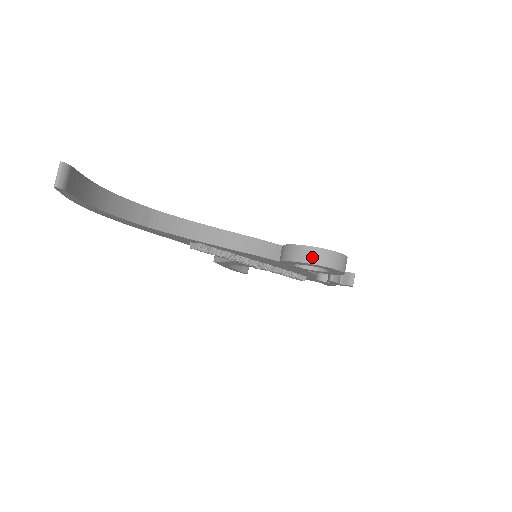
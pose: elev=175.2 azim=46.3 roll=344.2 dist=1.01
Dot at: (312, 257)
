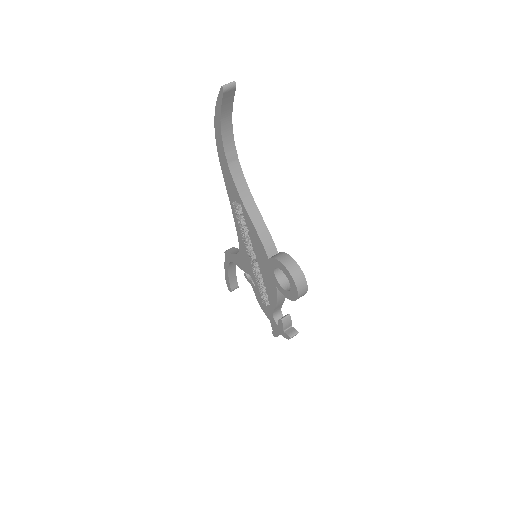
Dot at: (290, 265)
